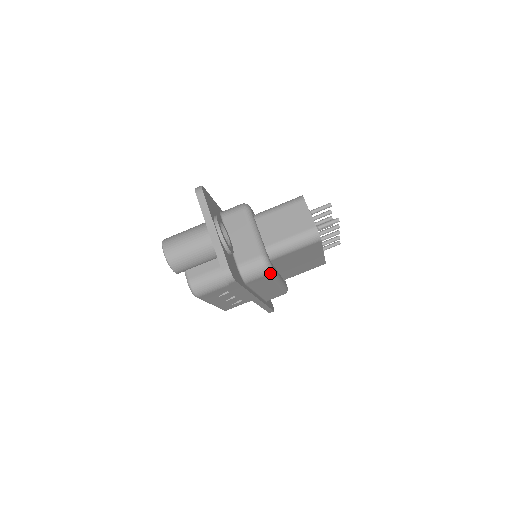
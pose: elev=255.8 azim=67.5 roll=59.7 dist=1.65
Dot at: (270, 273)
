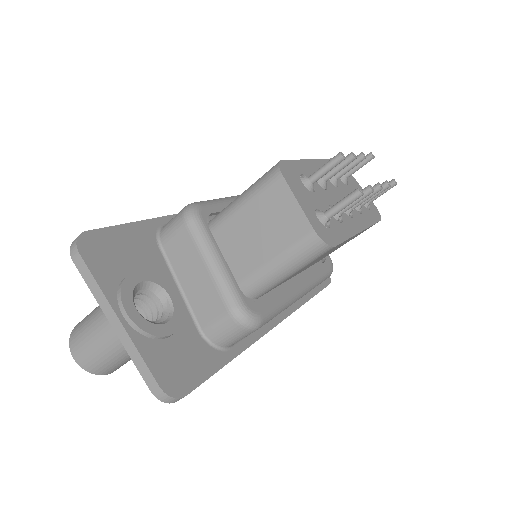
Dot at: (261, 324)
